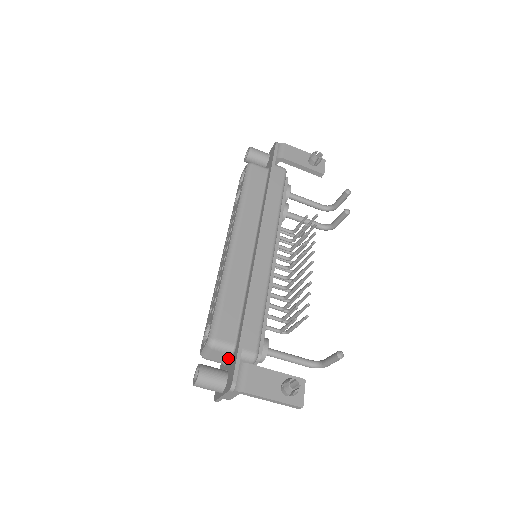
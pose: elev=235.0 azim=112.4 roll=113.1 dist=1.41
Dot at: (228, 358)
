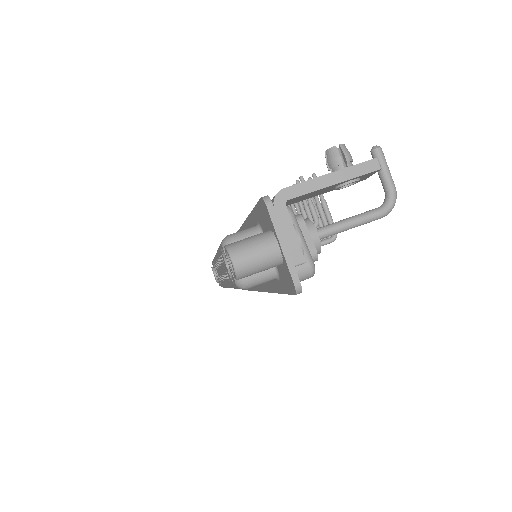
Dot at: occluded
